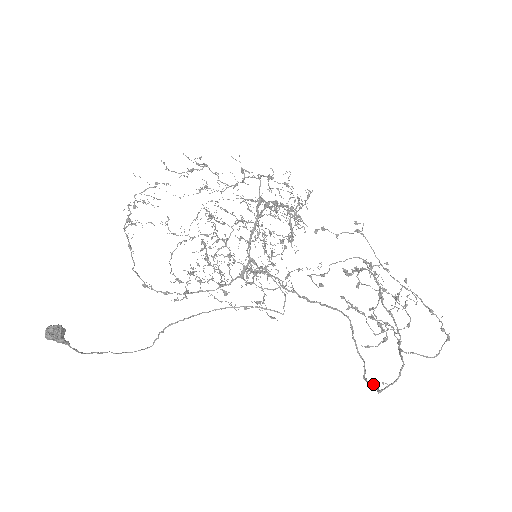
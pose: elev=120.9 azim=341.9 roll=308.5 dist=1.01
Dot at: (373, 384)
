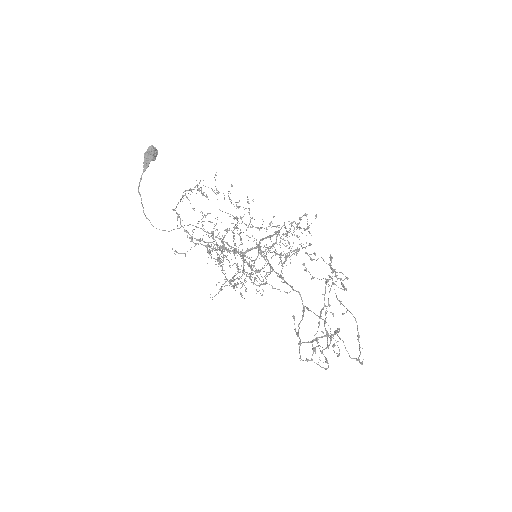
Dot at: (308, 341)
